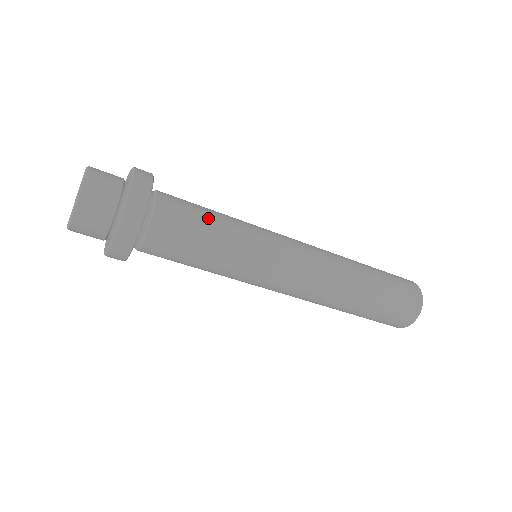
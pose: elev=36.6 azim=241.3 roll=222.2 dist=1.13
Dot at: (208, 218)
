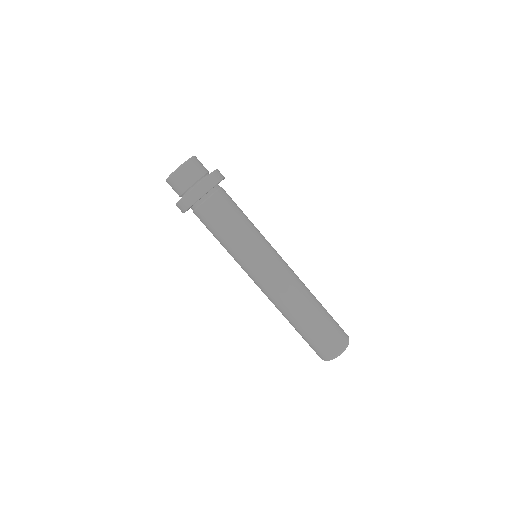
Dot at: occluded
